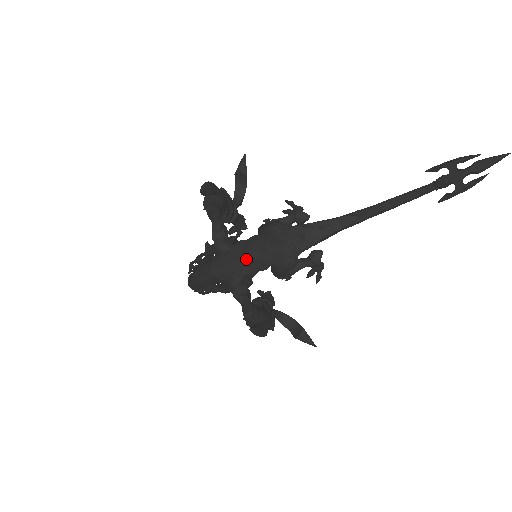
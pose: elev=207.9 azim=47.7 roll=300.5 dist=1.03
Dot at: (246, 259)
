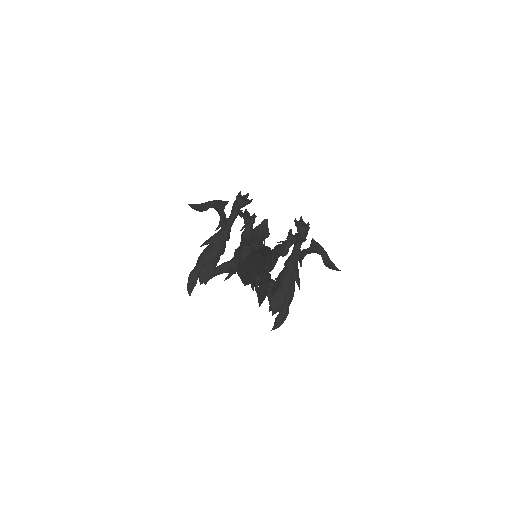
Dot at: occluded
